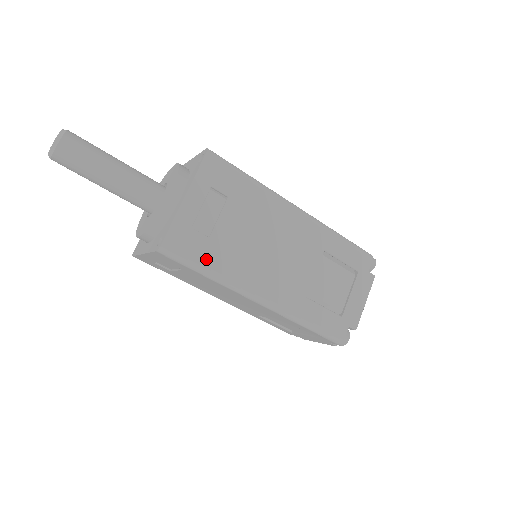
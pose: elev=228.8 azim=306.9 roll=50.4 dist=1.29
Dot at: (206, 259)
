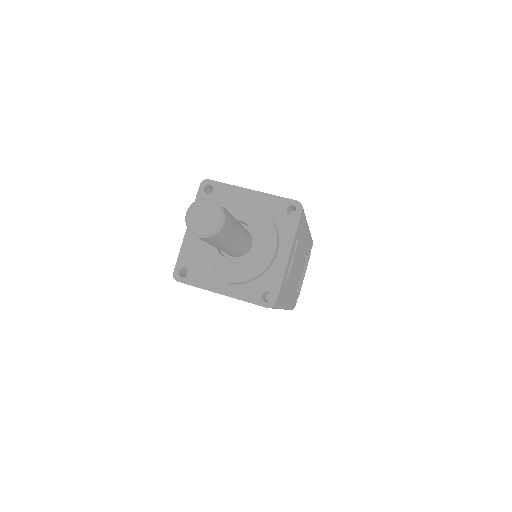
Dot at: (283, 298)
